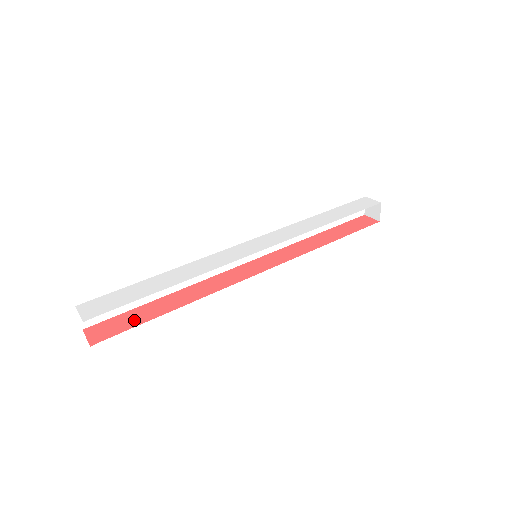
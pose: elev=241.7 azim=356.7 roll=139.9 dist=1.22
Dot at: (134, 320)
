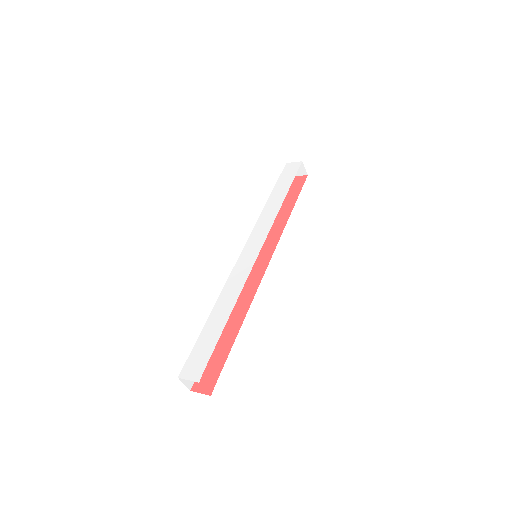
Dot at: (219, 358)
